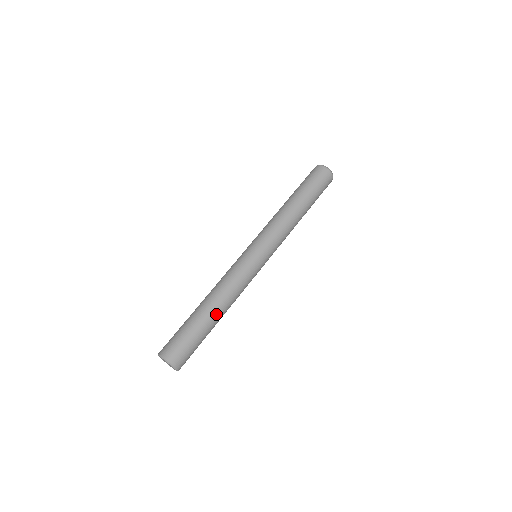
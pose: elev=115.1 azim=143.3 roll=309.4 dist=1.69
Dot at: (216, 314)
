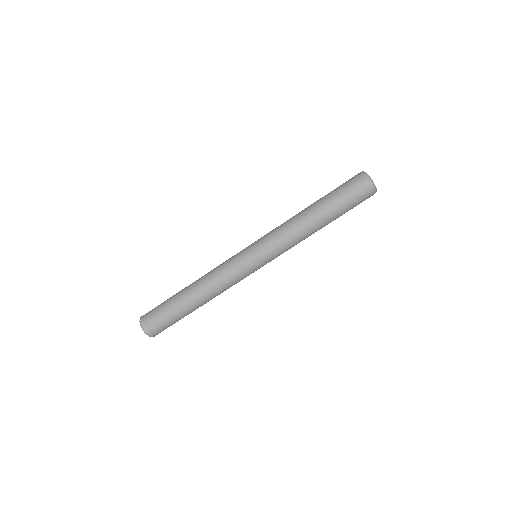
Dot at: (196, 304)
